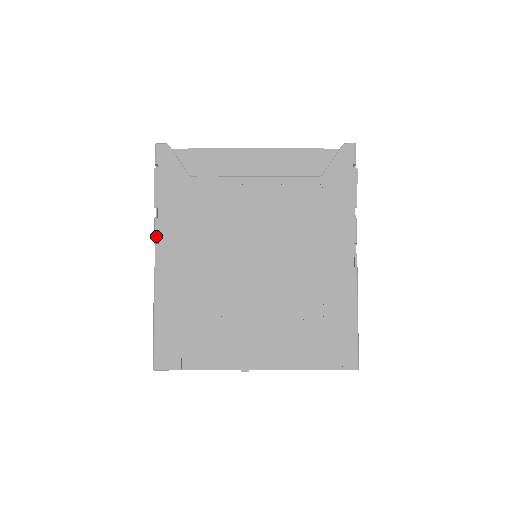
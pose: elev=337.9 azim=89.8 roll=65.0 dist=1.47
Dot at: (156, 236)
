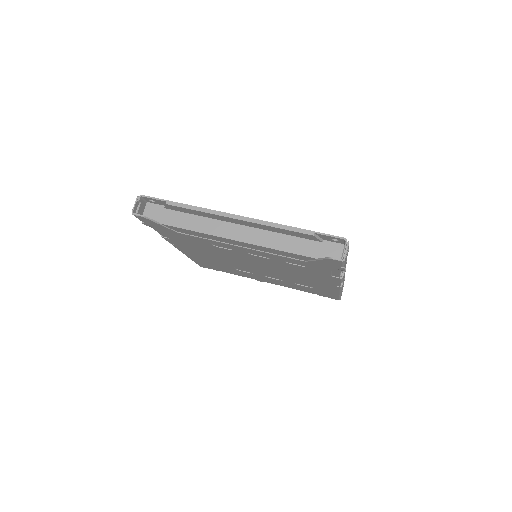
Dot at: occluded
